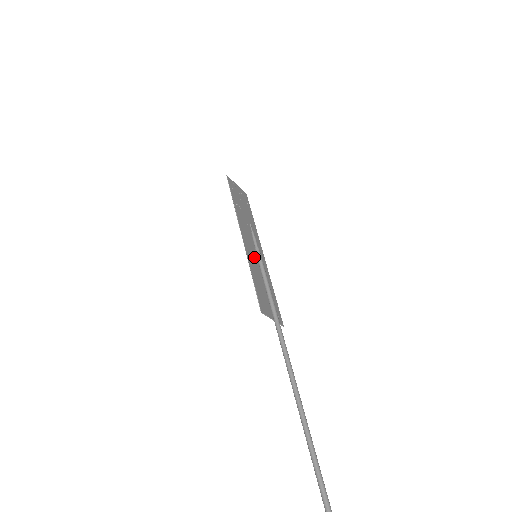
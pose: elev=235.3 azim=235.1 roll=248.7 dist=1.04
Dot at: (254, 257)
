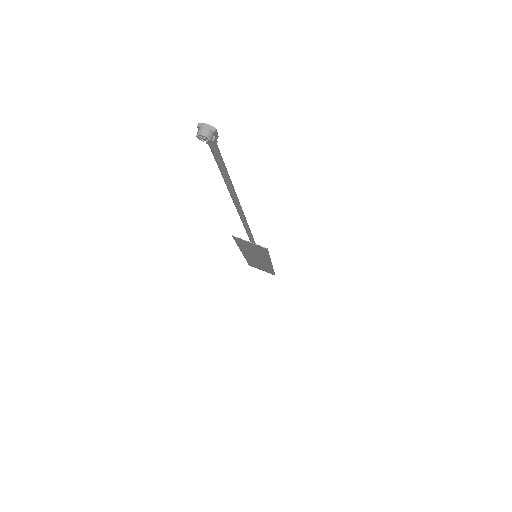
Dot at: (252, 254)
